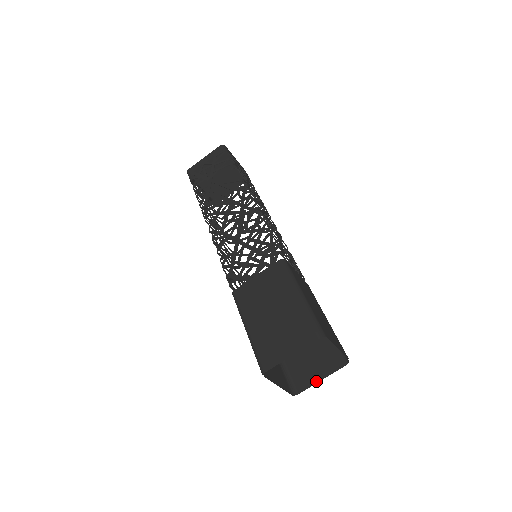
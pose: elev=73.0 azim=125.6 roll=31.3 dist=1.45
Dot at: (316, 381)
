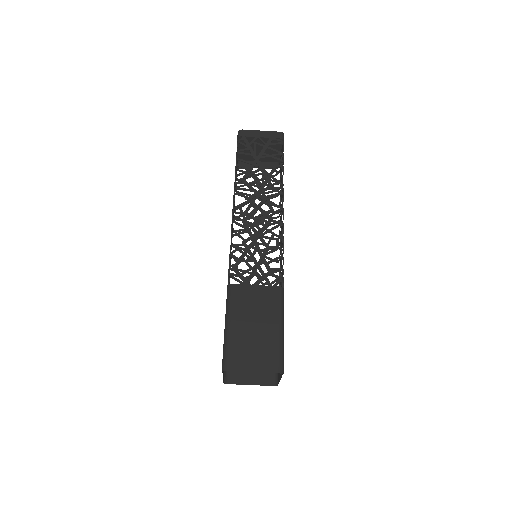
Dot at: (246, 383)
